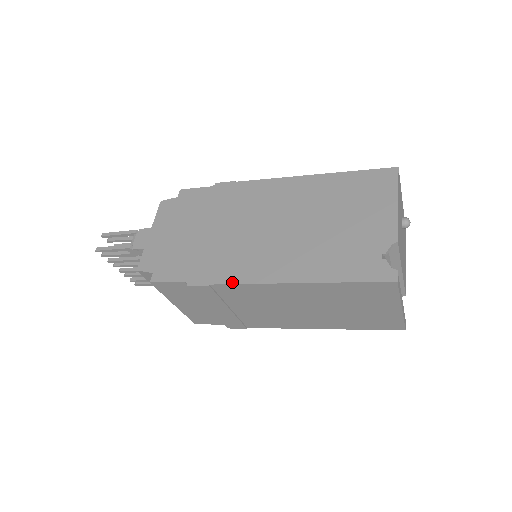
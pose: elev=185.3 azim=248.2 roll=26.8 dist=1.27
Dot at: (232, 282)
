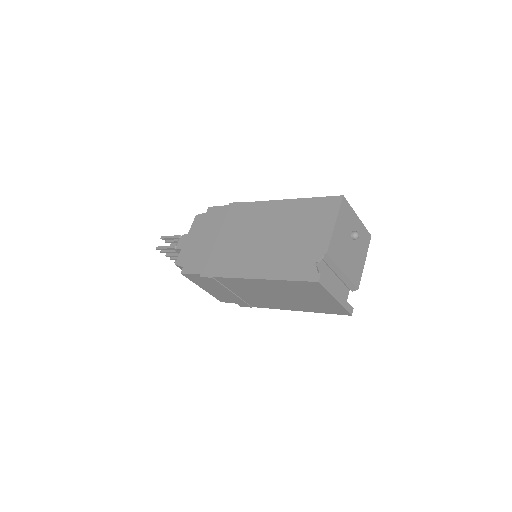
Dot at: (225, 276)
